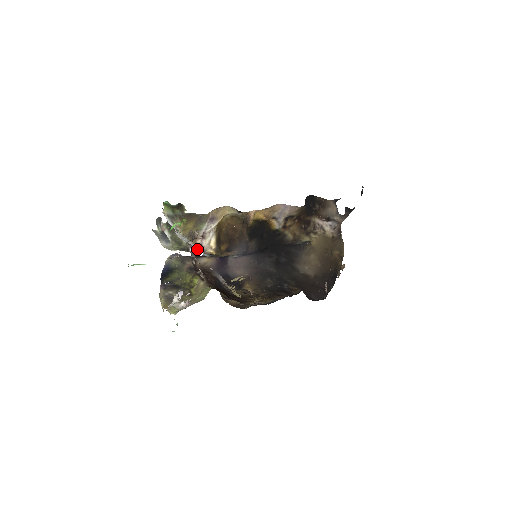
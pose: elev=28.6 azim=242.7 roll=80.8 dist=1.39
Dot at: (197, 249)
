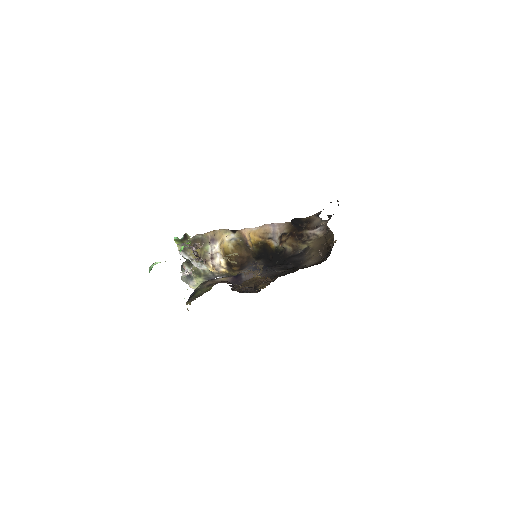
Dot at: (210, 269)
